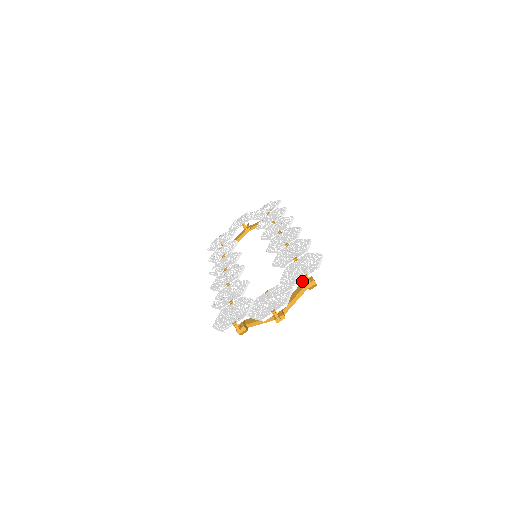
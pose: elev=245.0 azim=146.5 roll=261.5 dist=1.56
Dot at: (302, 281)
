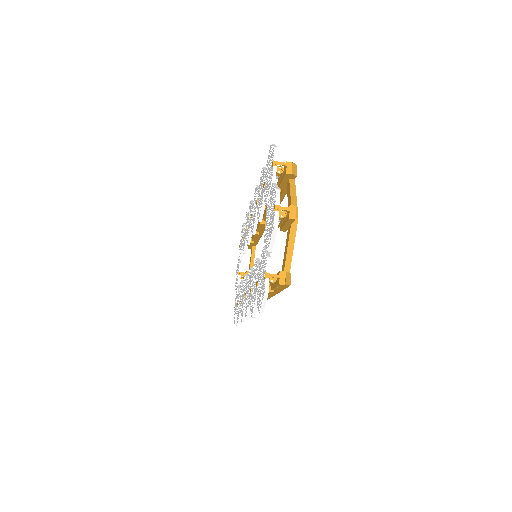
Dot at: (275, 170)
